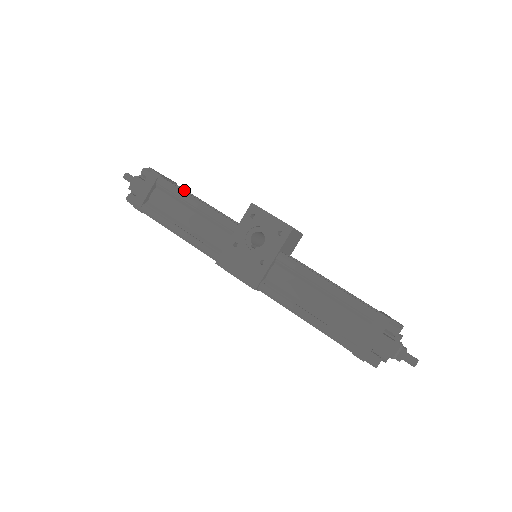
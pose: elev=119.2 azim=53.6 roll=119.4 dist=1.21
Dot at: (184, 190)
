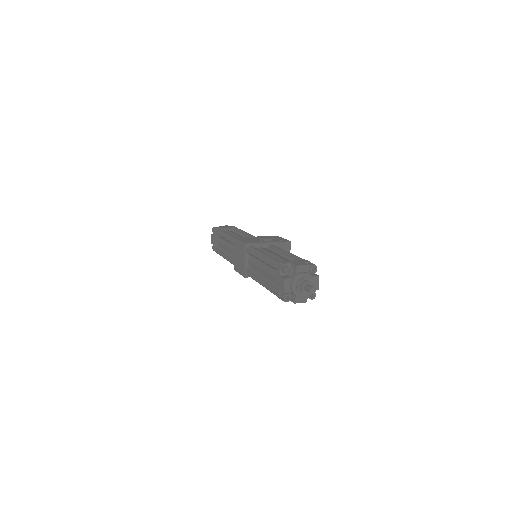
Dot at: occluded
